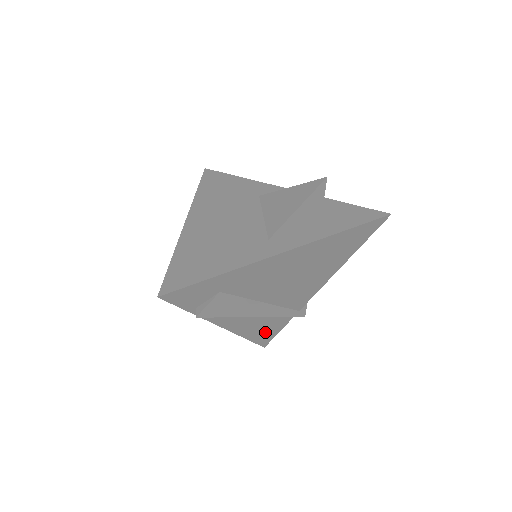
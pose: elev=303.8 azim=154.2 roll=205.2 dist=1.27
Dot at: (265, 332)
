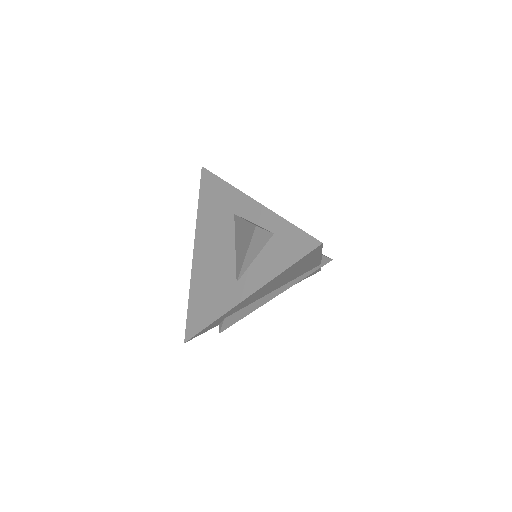
Dot at: occluded
